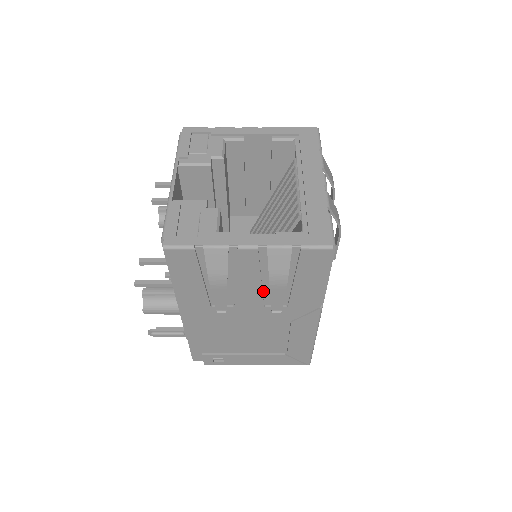
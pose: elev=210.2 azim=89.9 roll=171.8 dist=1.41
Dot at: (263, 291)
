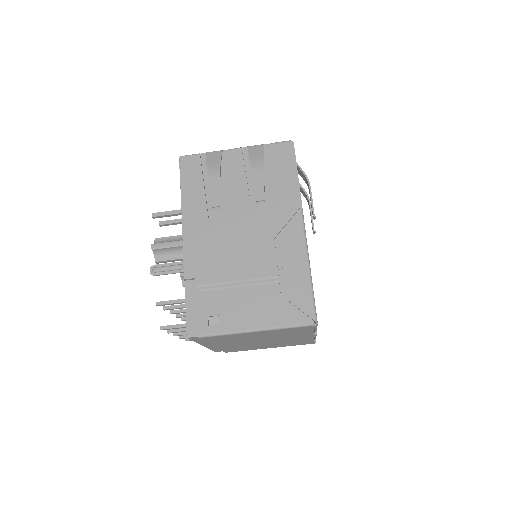
Dot at: (250, 197)
